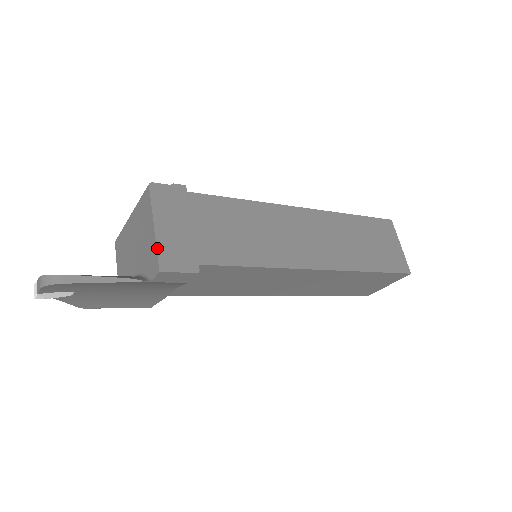
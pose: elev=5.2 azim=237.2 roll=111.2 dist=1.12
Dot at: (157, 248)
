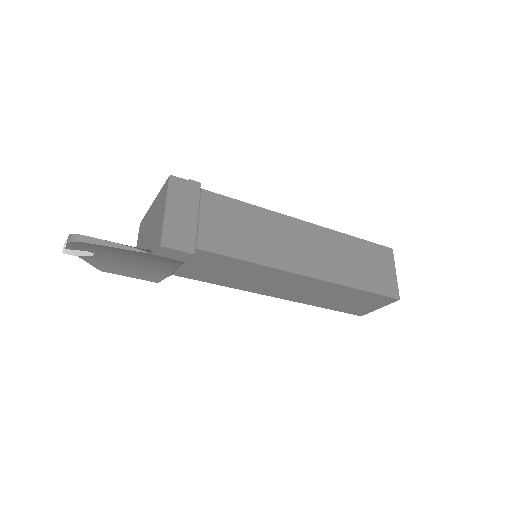
Dot at: (163, 227)
